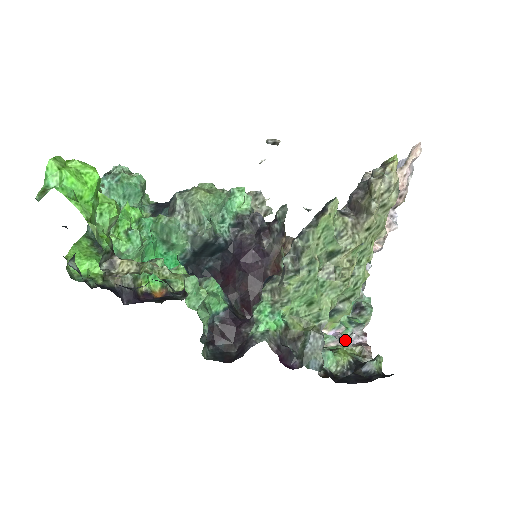
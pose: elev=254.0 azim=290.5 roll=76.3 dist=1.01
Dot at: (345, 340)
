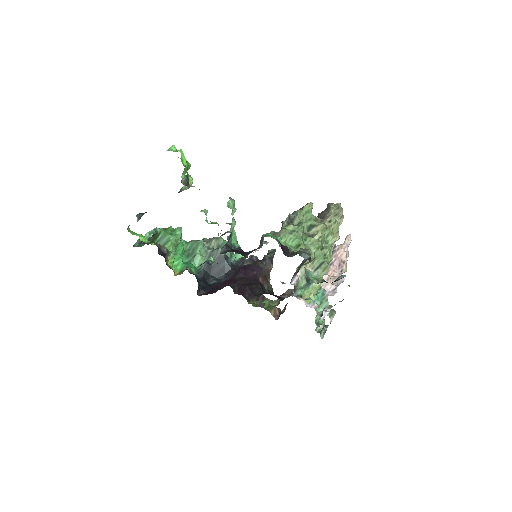
Dot at: (319, 306)
